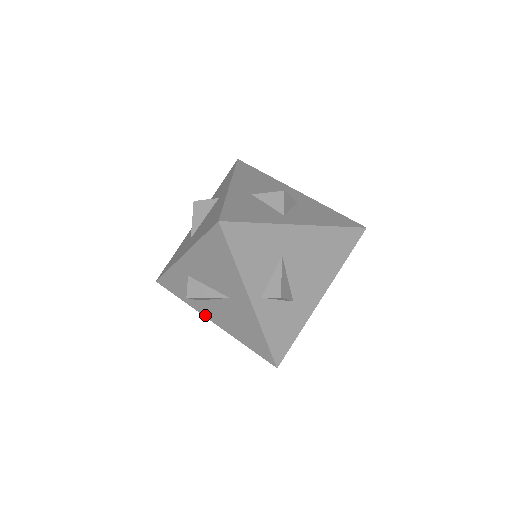
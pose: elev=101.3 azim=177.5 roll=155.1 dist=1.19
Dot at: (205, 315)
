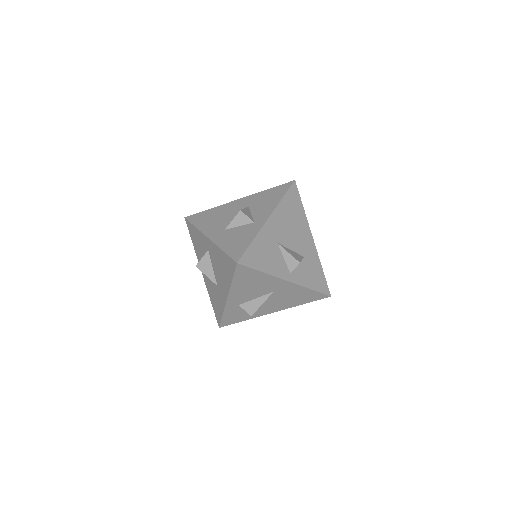
Dot at: (266, 314)
